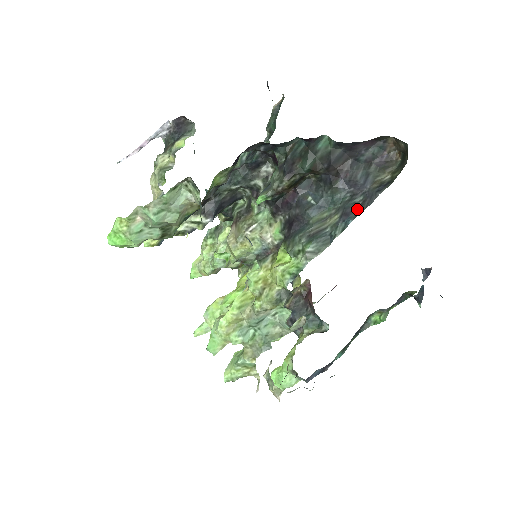
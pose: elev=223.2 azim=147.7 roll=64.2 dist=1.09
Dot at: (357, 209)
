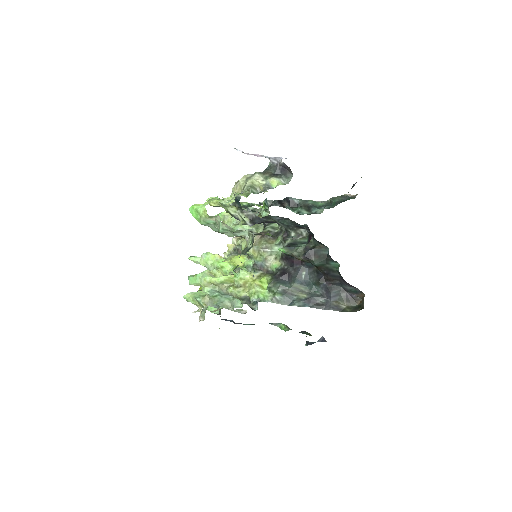
Dot at: (316, 304)
